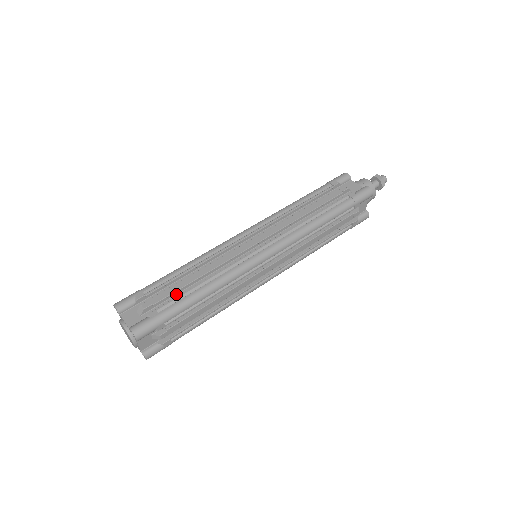
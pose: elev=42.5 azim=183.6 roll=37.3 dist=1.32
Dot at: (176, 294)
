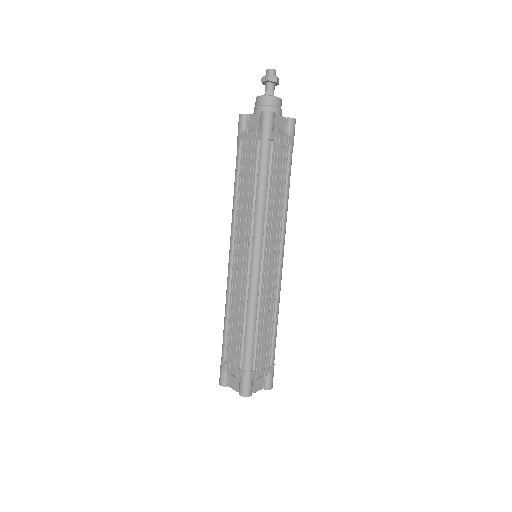
Dot at: (239, 344)
